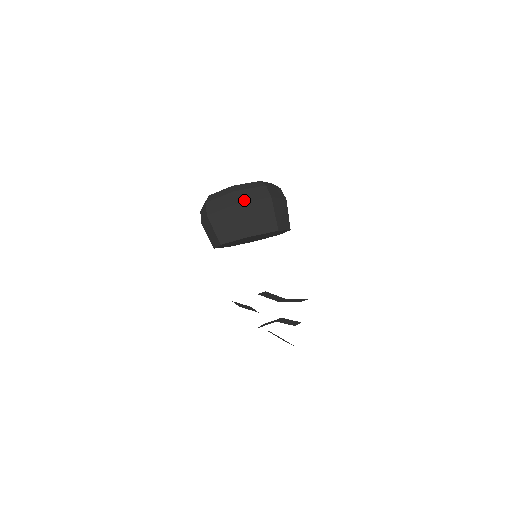
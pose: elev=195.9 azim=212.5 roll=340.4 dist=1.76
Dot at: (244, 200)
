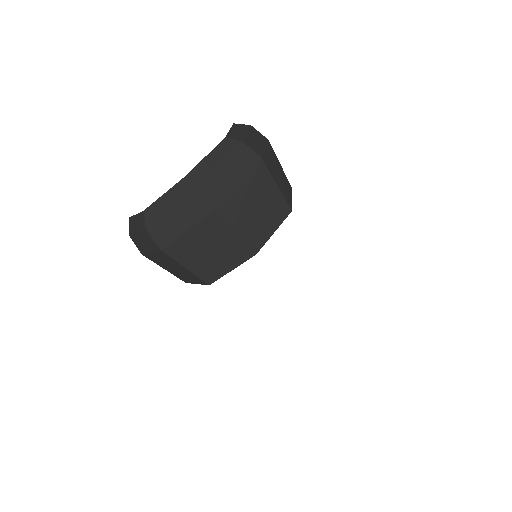
Dot at: (170, 238)
